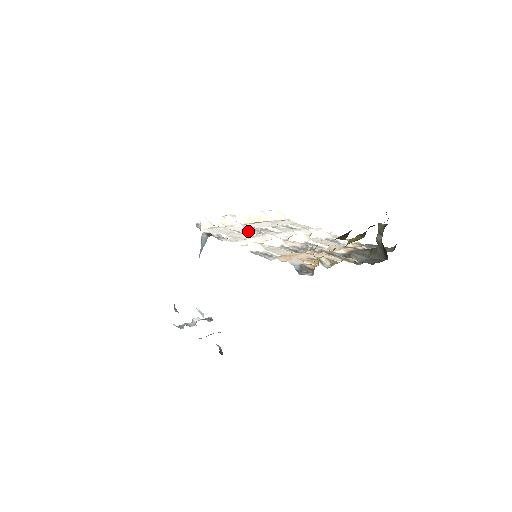
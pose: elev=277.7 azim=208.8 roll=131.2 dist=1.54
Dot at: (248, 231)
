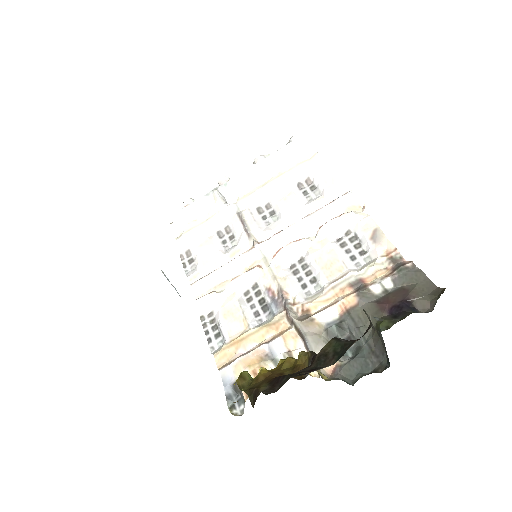
Dot at: (232, 228)
